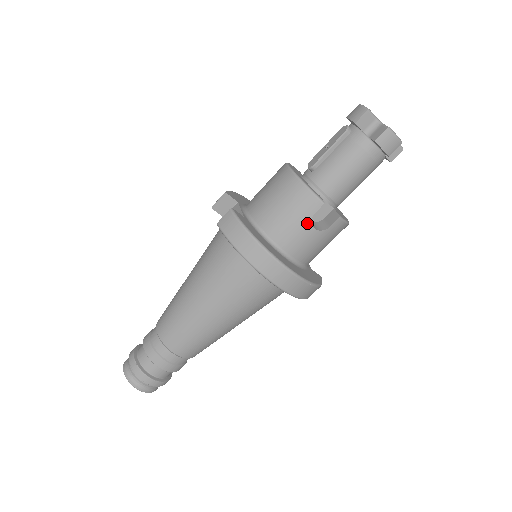
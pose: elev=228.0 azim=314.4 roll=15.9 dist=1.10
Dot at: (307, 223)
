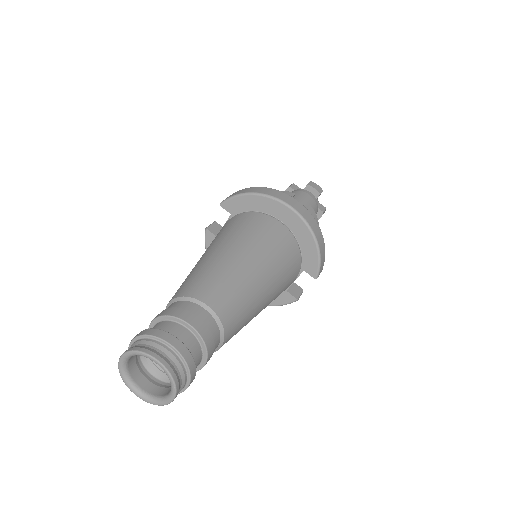
Dot at: occluded
